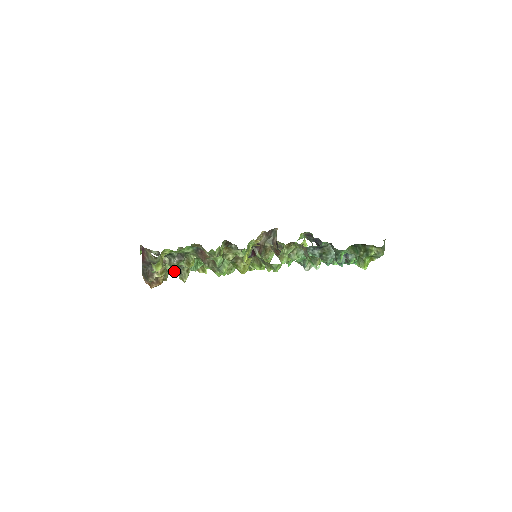
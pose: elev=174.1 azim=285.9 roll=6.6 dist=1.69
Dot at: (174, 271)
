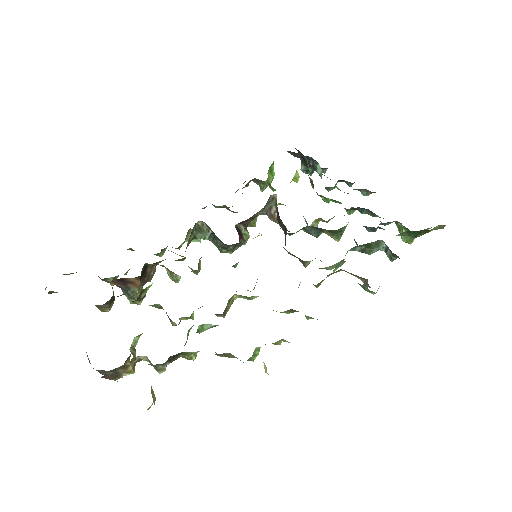
Dot at: occluded
